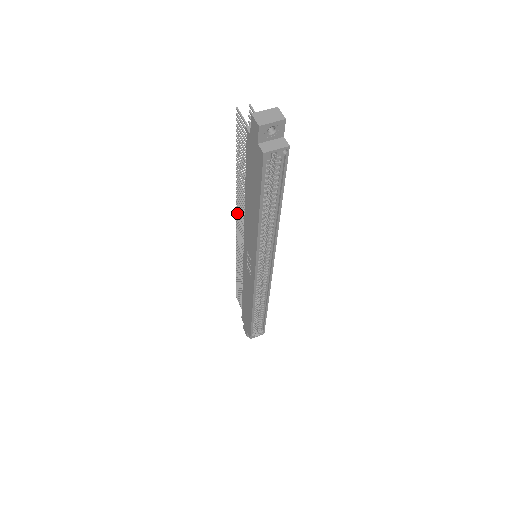
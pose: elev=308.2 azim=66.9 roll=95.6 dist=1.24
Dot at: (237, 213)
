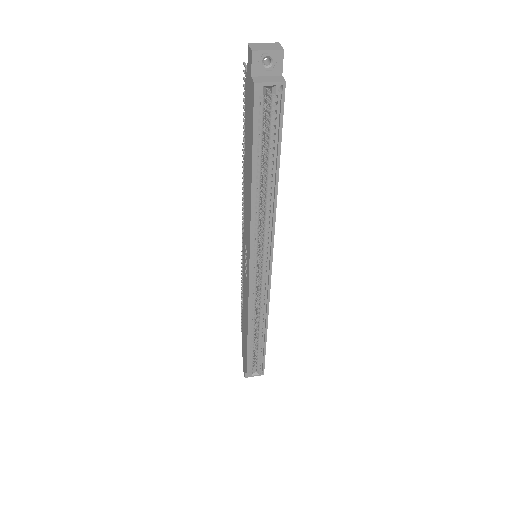
Dot at: (242, 205)
